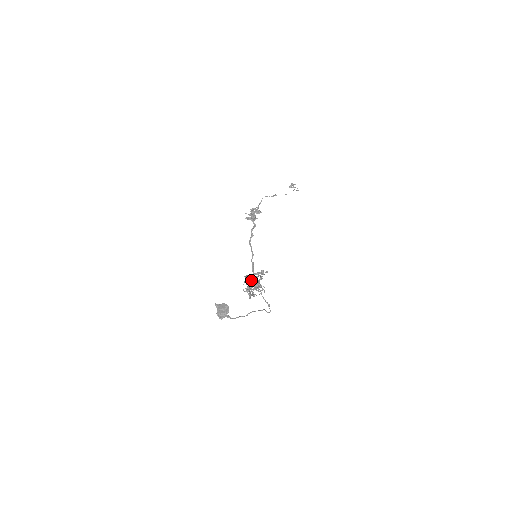
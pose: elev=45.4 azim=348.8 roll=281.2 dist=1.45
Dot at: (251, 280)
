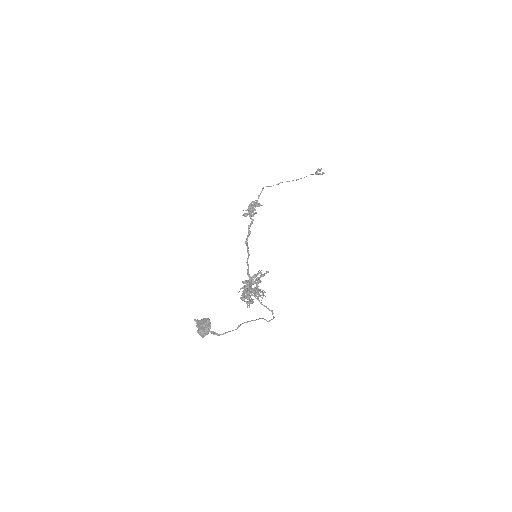
Dot at: (247, 285)
